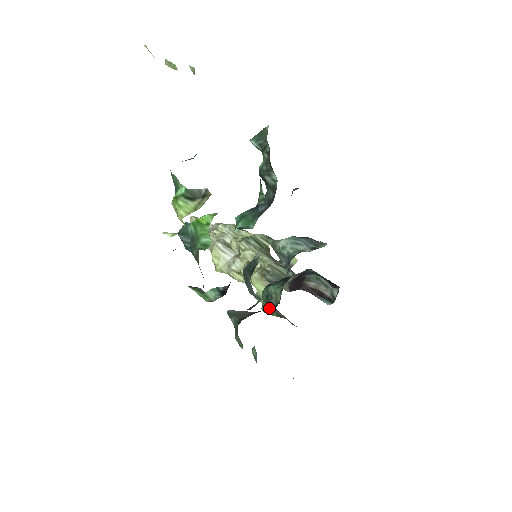
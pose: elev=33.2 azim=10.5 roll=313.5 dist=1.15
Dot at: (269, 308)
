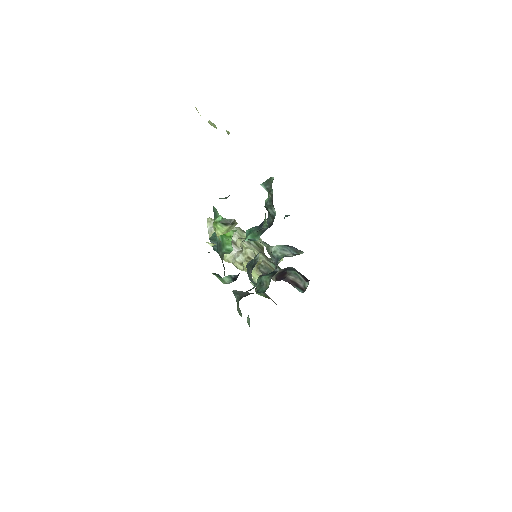
Dot at: (261, 291)
